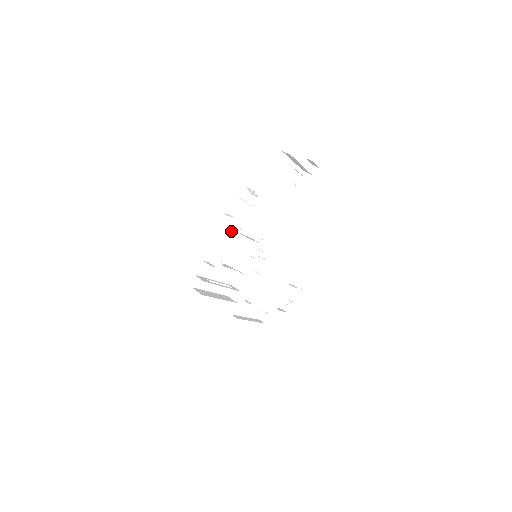
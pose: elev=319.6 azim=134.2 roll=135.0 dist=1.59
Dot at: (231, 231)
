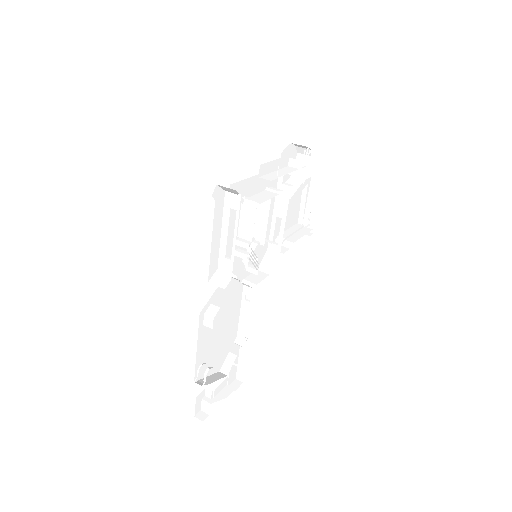
Dot at: (286, 170)
